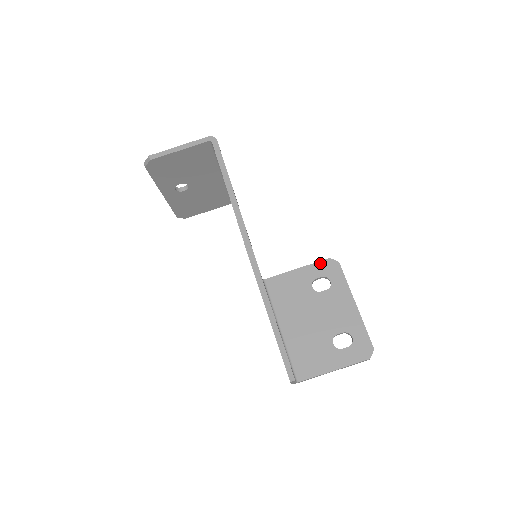
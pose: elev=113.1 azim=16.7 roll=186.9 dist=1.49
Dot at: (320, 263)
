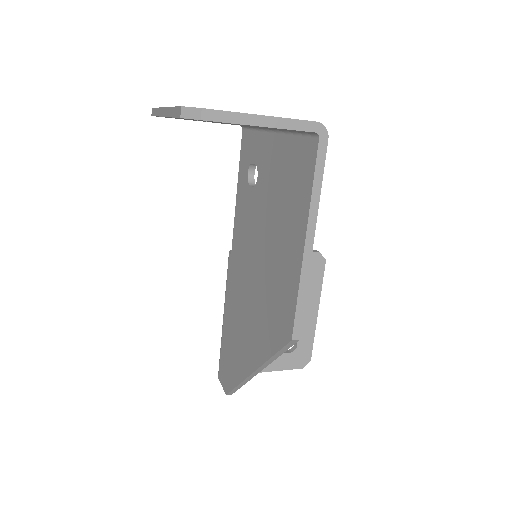
Dot at: occluded
